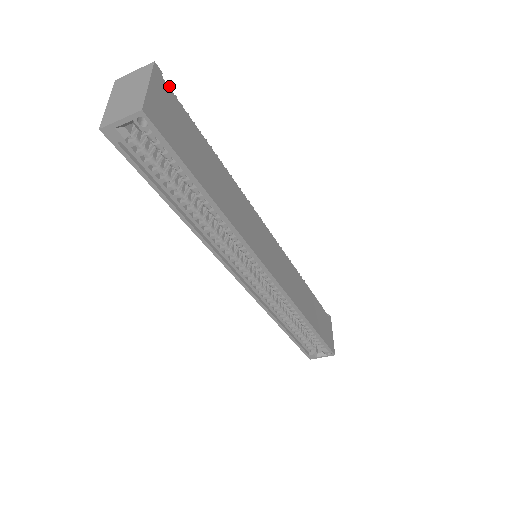
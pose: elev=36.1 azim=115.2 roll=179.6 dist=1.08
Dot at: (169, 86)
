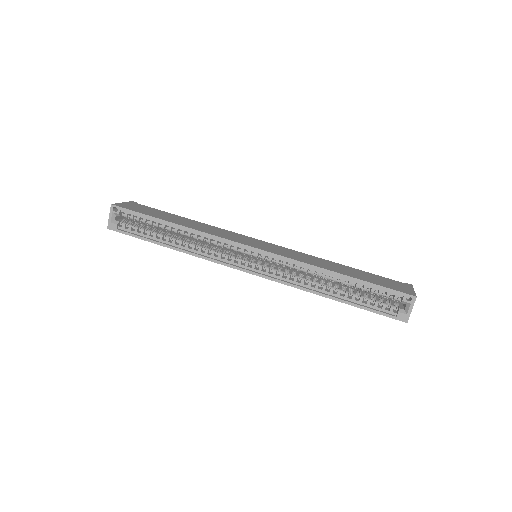
Dot at: occluded
